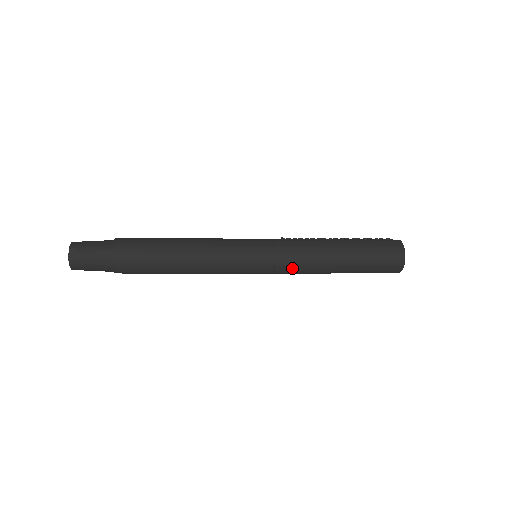
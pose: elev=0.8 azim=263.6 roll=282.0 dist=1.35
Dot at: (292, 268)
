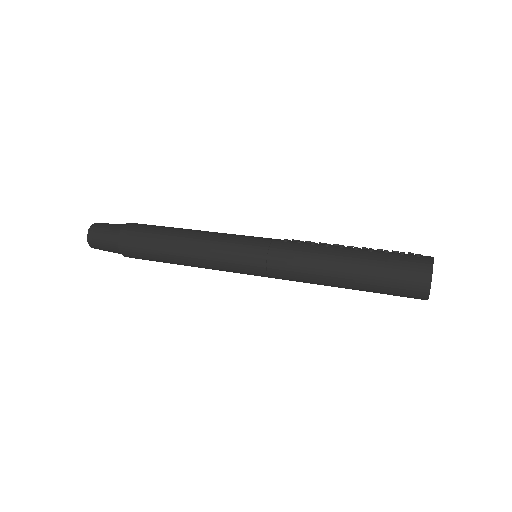
Dot at: (287, 277)
